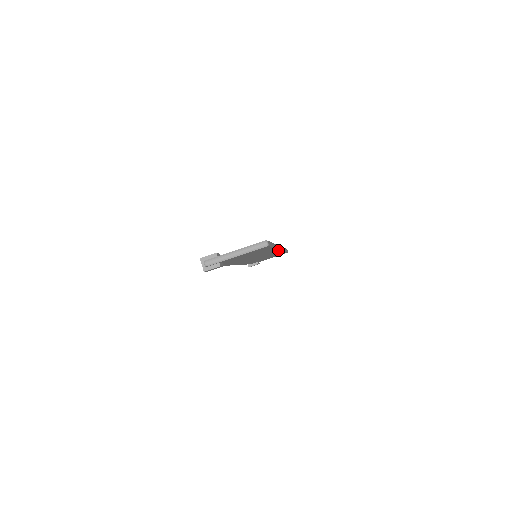
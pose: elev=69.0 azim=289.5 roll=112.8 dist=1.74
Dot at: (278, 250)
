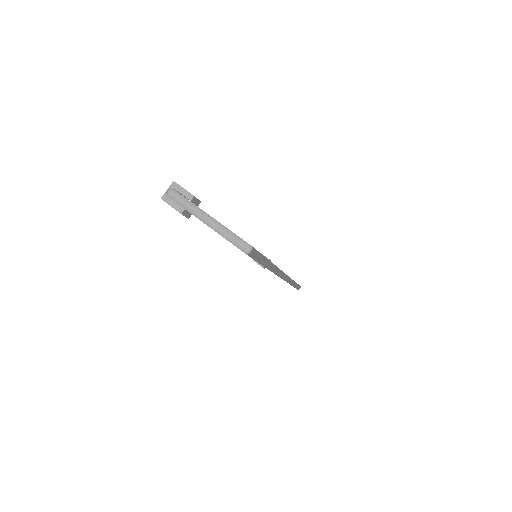
Dot at: occluded
